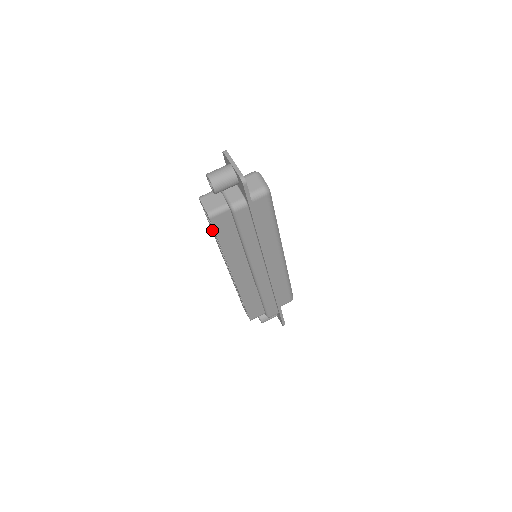
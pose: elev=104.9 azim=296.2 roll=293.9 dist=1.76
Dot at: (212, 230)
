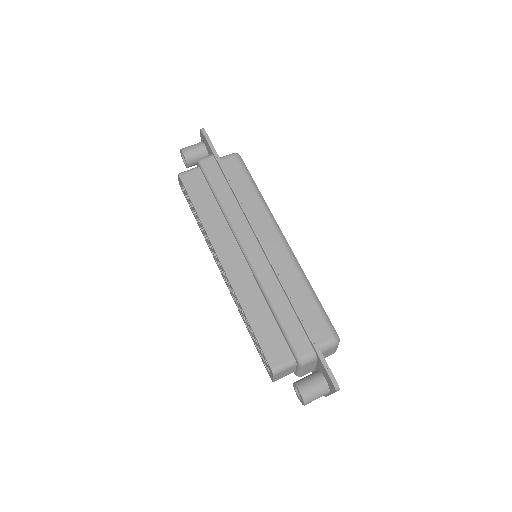
Dot at: (195, 217)
